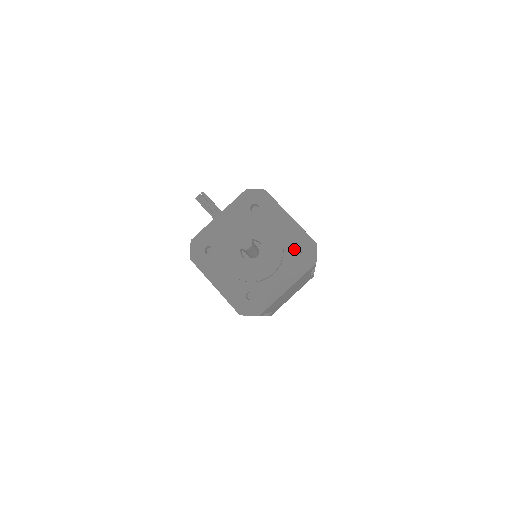
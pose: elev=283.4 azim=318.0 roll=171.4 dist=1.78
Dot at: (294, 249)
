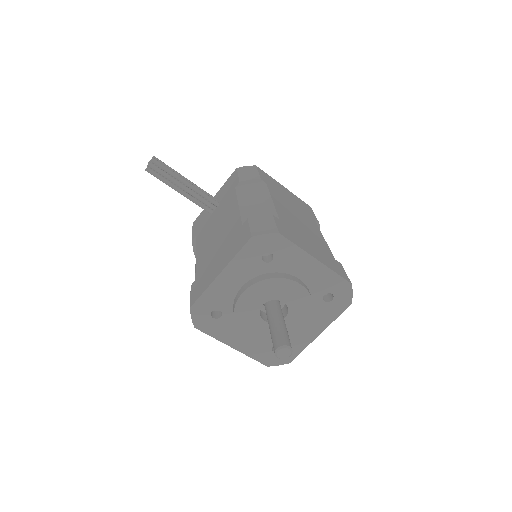
Dot at: (324, 294)
